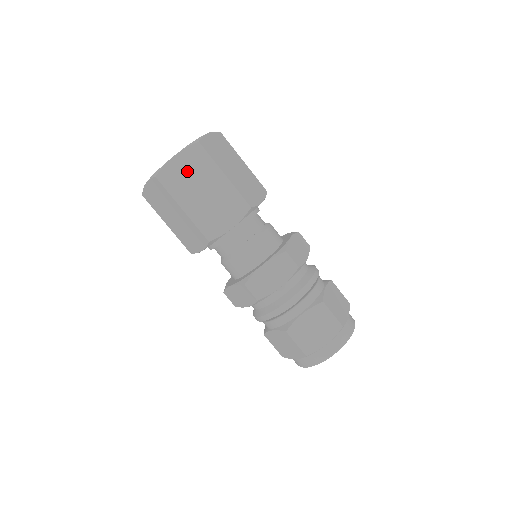
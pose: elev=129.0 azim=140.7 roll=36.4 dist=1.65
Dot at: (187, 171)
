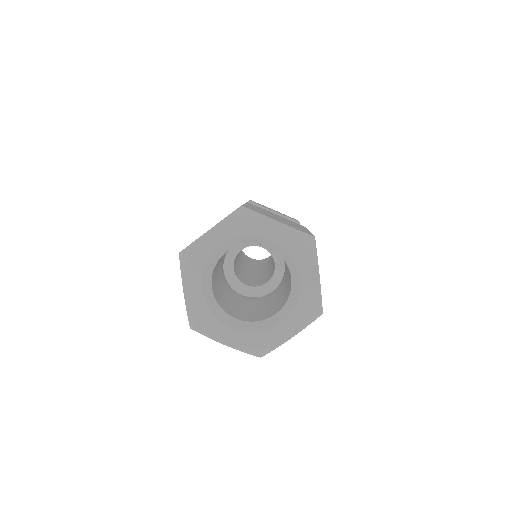
Dot at: occluded
